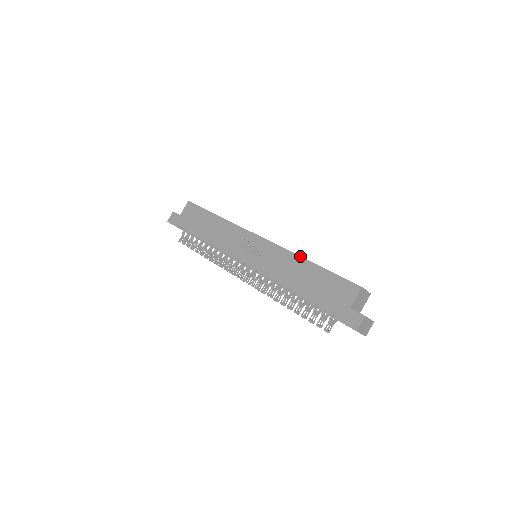
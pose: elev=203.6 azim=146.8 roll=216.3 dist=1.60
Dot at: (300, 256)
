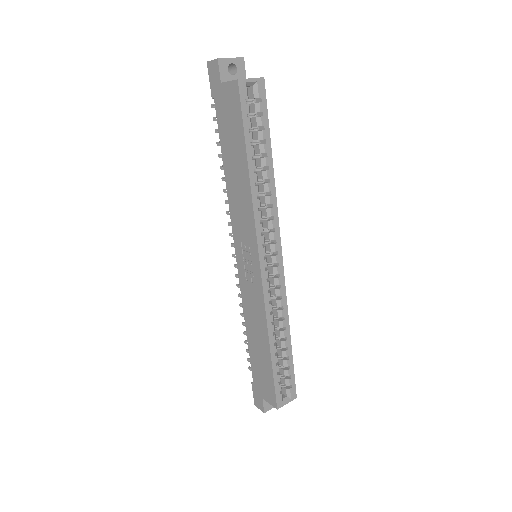
Dot at: (268, 334)
